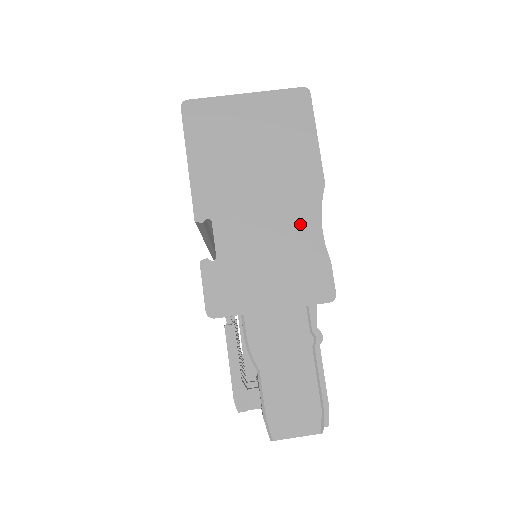
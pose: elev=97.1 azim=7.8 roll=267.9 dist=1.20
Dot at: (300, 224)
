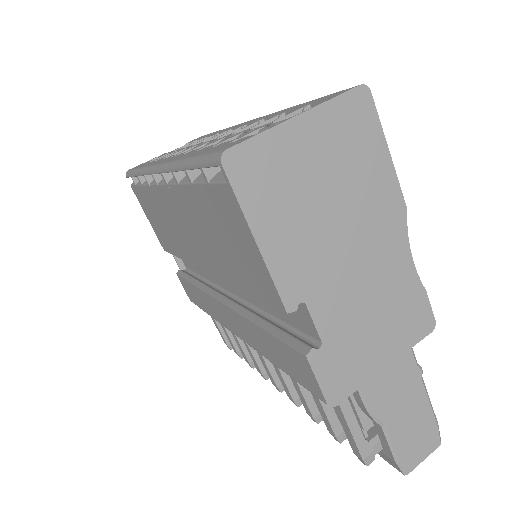
Dot at: (393, 264)
